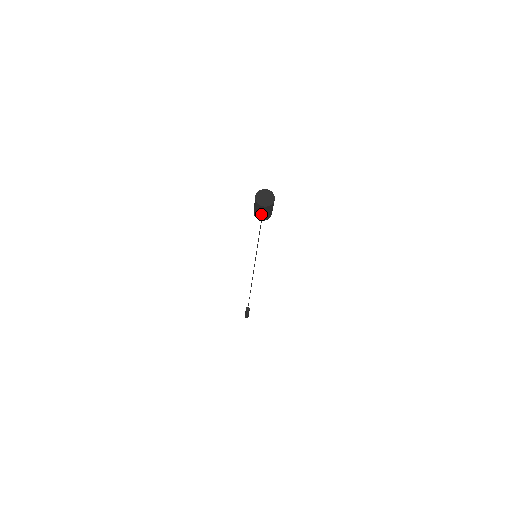
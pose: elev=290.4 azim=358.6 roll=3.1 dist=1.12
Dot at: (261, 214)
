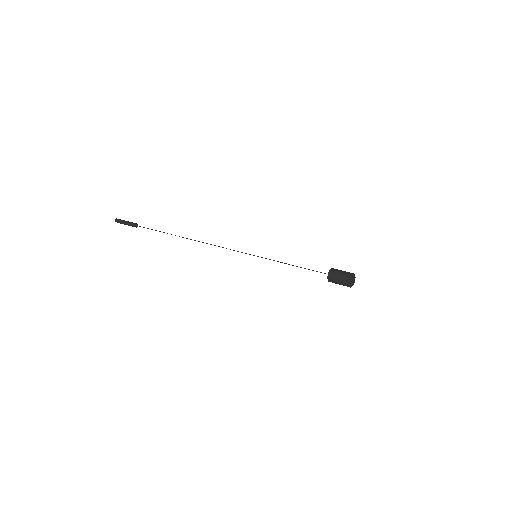
Dot at: (337, 282)
